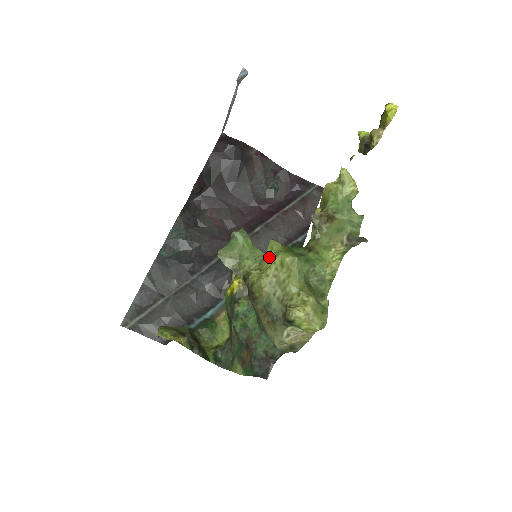
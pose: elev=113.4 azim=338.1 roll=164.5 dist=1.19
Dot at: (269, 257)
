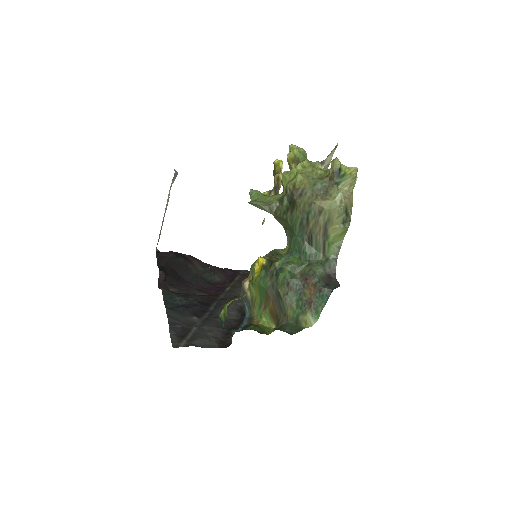
Dot at: (291, 173)
